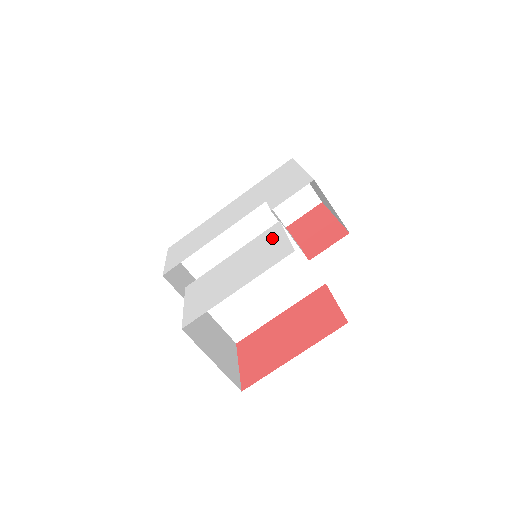
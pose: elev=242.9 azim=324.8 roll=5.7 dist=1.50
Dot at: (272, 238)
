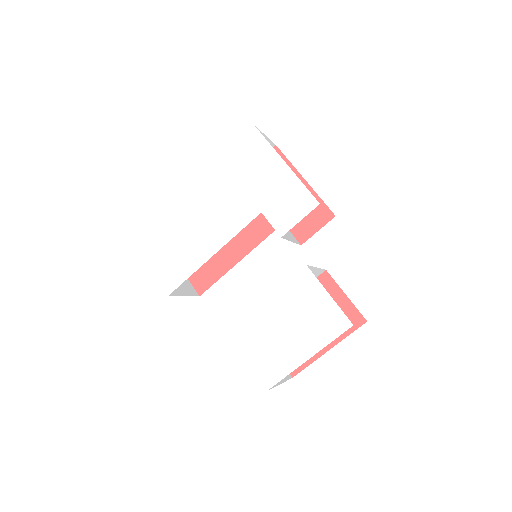
Dot at: (312, 293)
